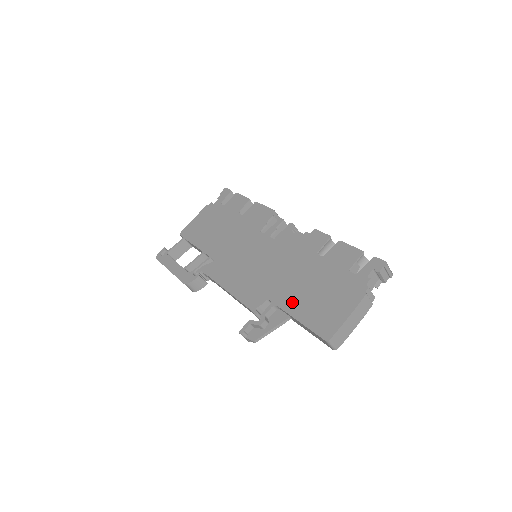
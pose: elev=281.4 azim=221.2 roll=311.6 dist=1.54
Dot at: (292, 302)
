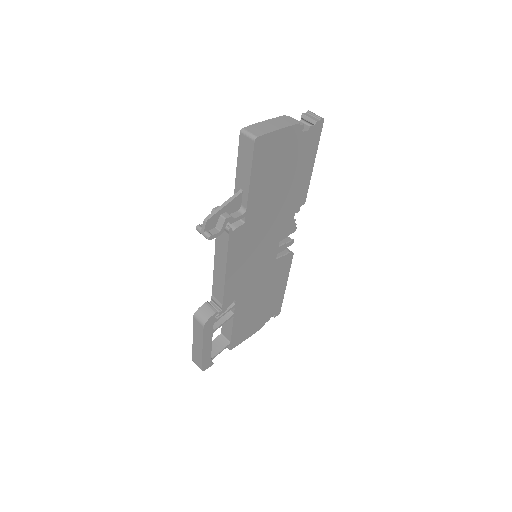
Dot at: occluded
